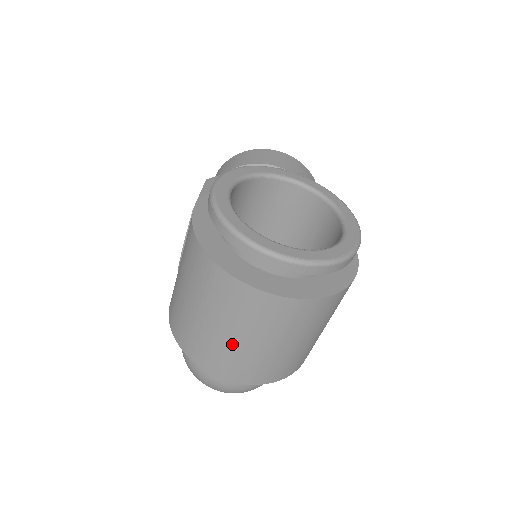
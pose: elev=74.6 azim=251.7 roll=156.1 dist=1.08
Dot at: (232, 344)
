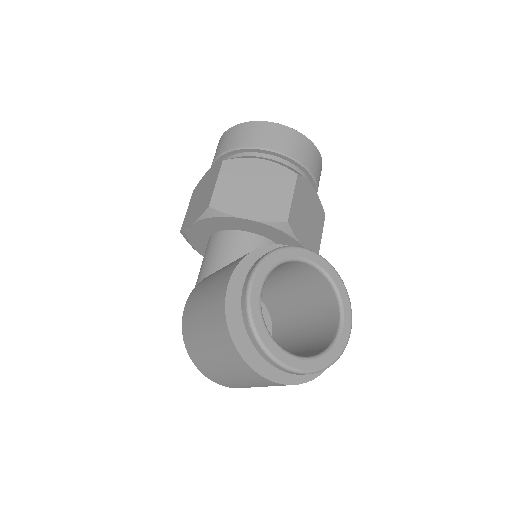
Dot at: (234, 381)
